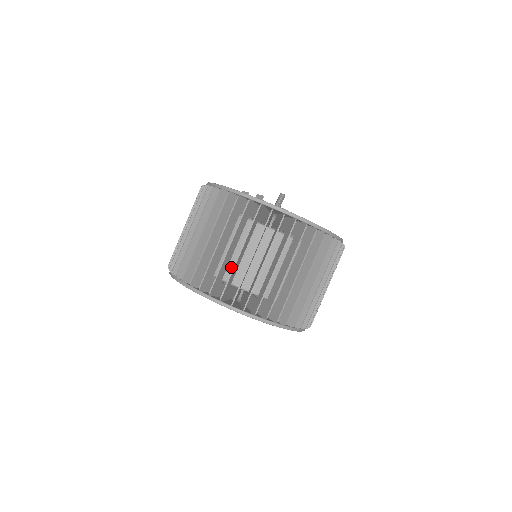
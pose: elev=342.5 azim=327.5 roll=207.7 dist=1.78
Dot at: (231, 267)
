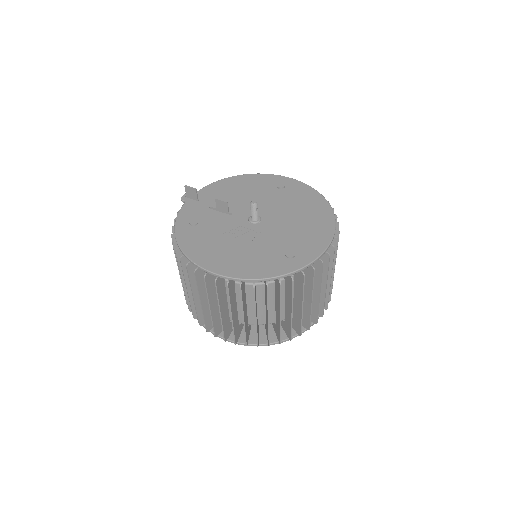
Dot at: (269, 315)
